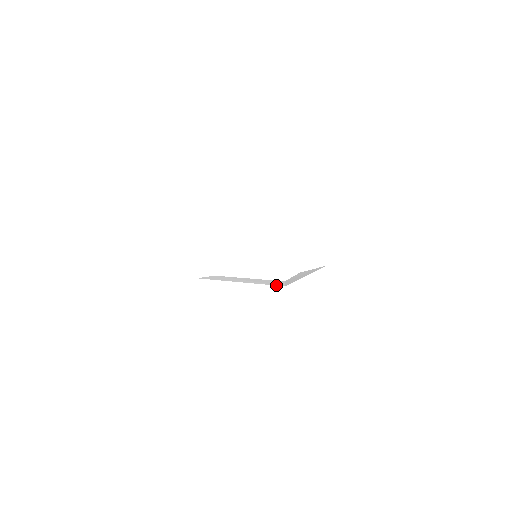
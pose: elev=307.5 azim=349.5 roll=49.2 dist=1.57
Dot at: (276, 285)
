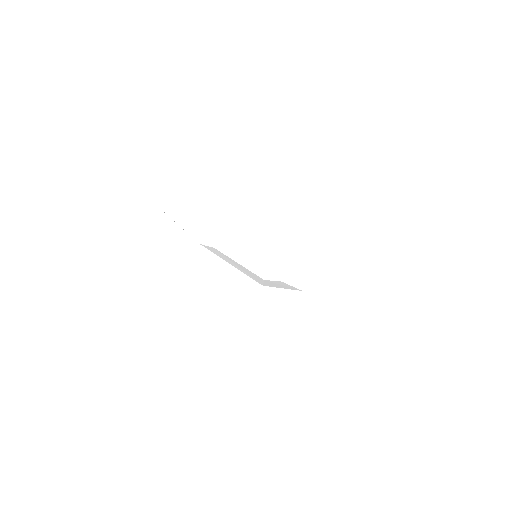
Dot at: (257, 281)
